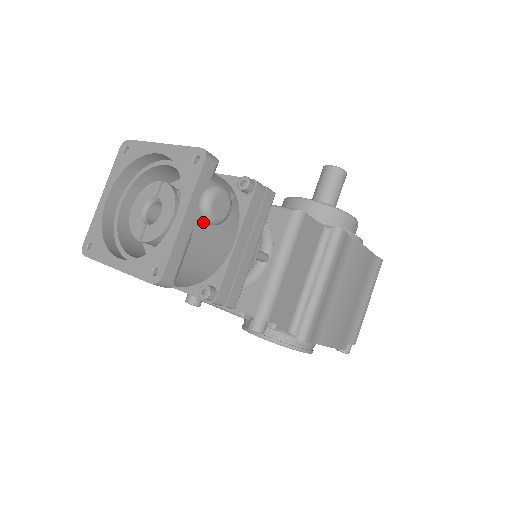
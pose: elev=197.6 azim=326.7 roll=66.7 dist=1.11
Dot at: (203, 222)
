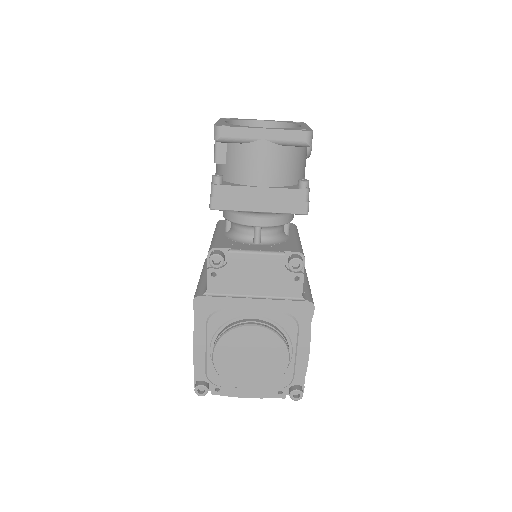
Dot at: occluded
